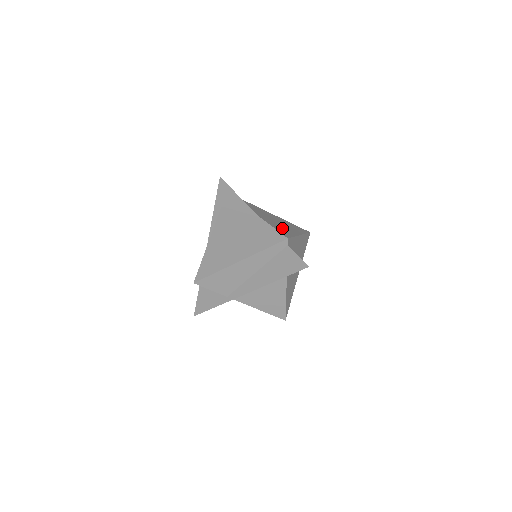
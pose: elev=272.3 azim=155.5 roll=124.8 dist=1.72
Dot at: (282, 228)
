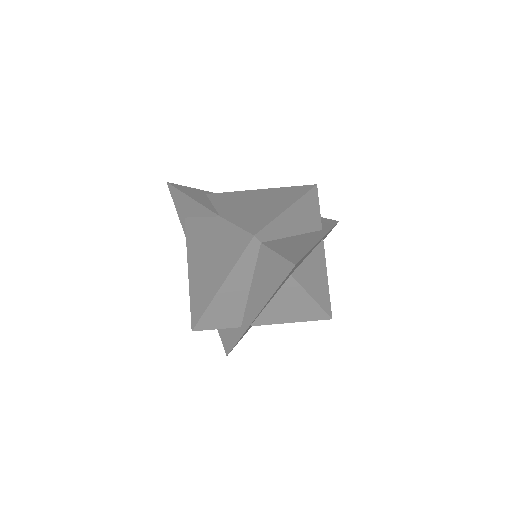
Dot at: (255, 214)
